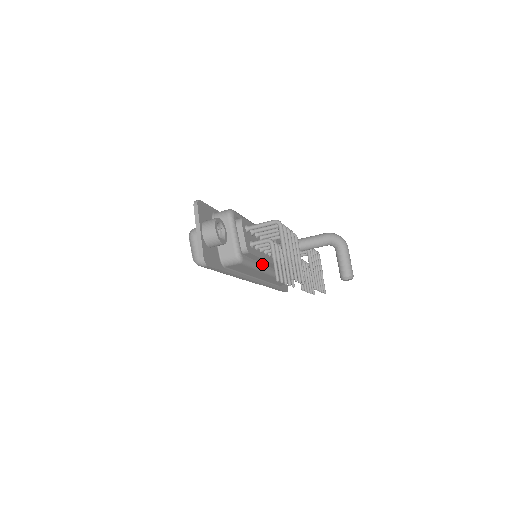
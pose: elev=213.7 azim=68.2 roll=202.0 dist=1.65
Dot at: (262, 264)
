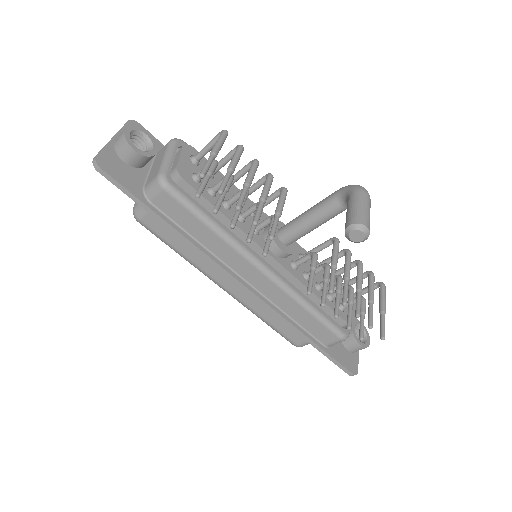
Dot at: (233, 234)
